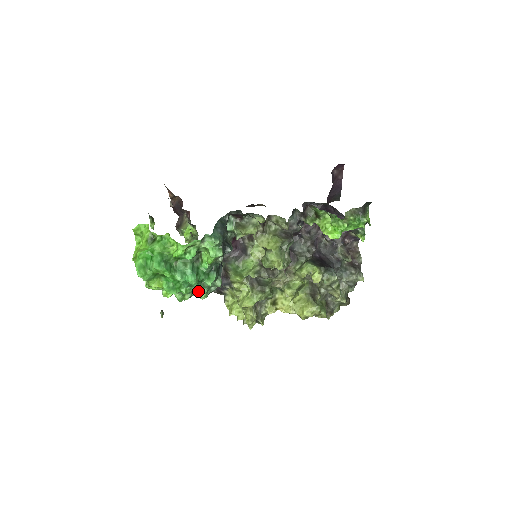
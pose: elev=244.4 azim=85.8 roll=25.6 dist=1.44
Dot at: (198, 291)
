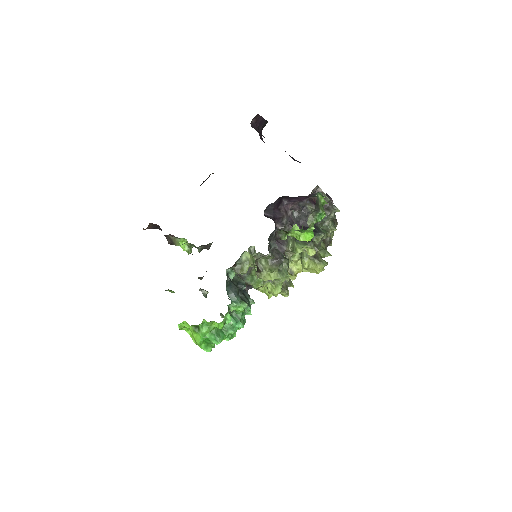
Dot at: occluded
